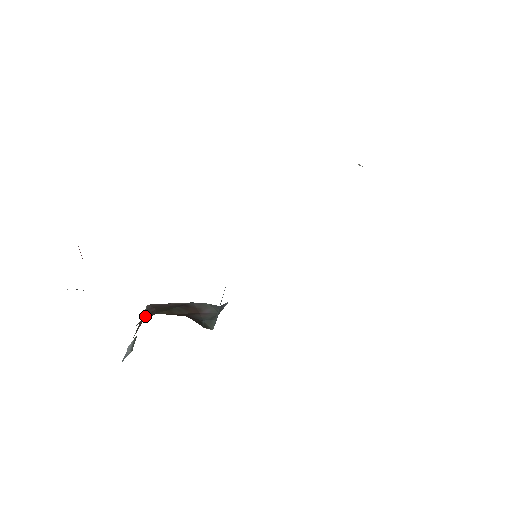
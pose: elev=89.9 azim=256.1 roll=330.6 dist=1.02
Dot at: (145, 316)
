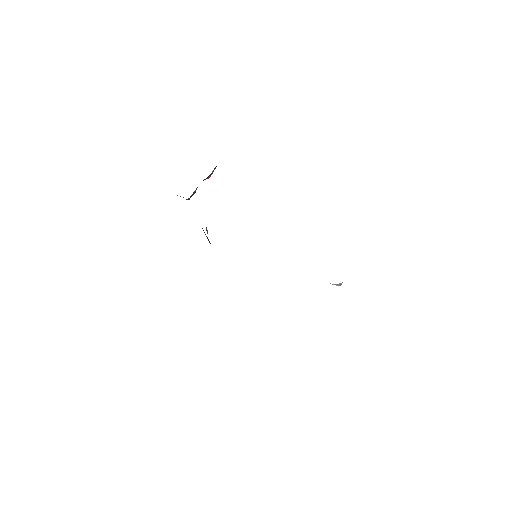
Dot at: occluded
